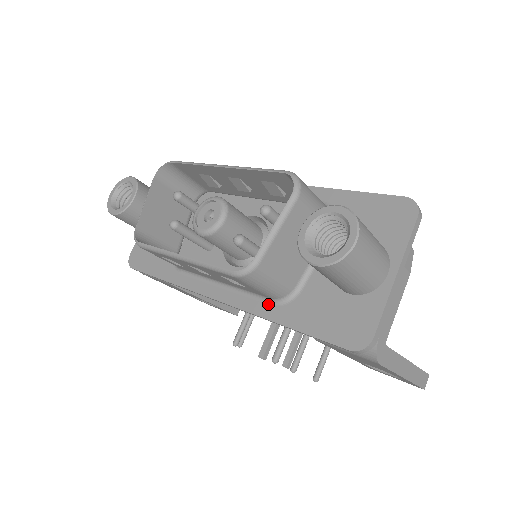
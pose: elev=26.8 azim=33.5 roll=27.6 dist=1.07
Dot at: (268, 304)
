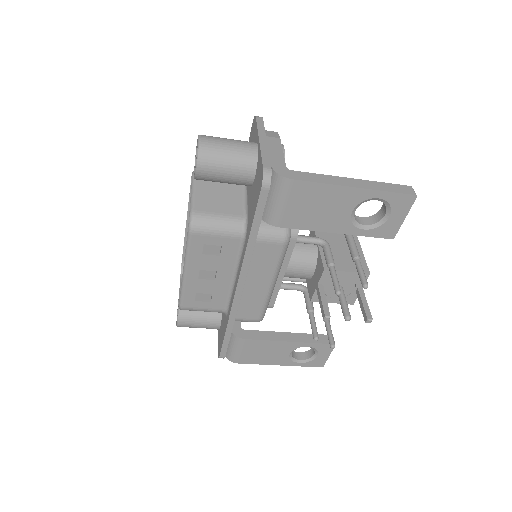
Dot at: (244, 244)
